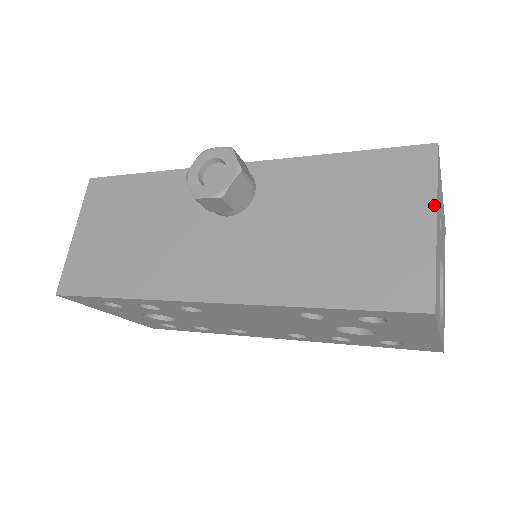
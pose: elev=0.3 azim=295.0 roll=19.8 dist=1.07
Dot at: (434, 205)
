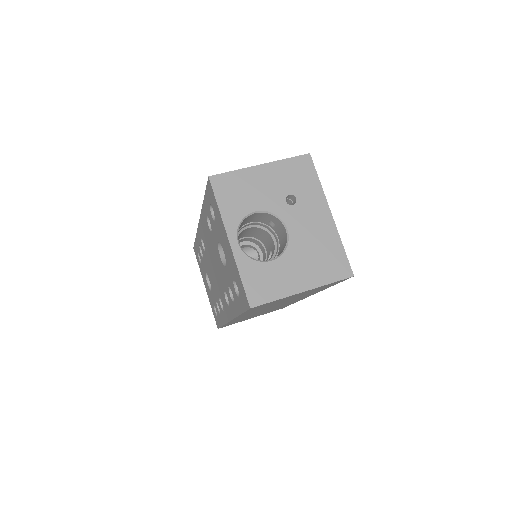
Dot at: (271, 162)
